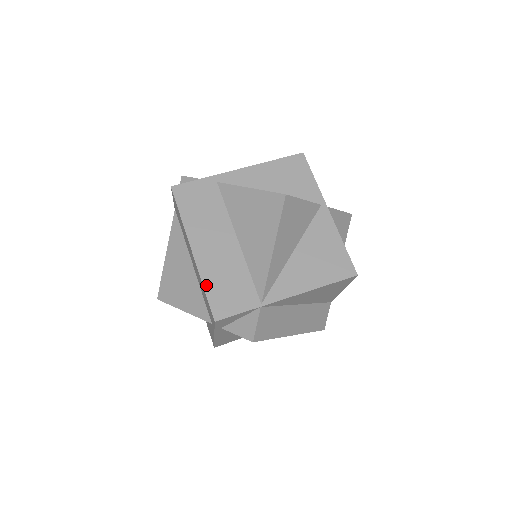
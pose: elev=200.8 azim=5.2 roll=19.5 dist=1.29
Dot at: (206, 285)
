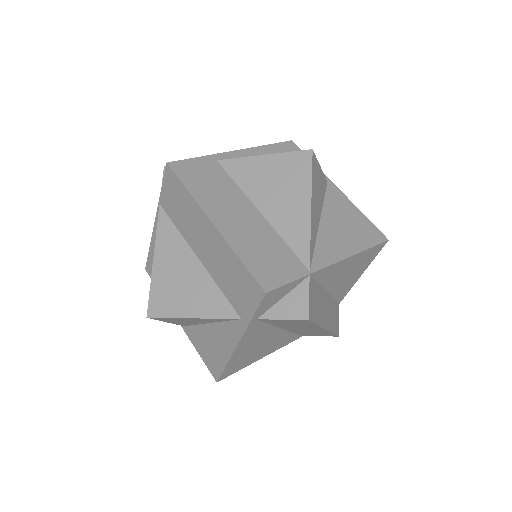
Dot at: (241, 256)
